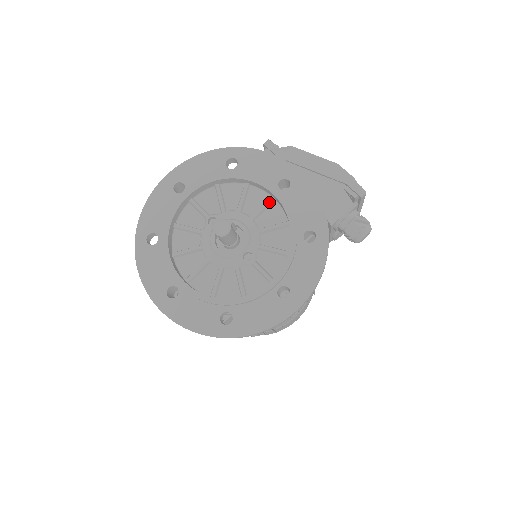
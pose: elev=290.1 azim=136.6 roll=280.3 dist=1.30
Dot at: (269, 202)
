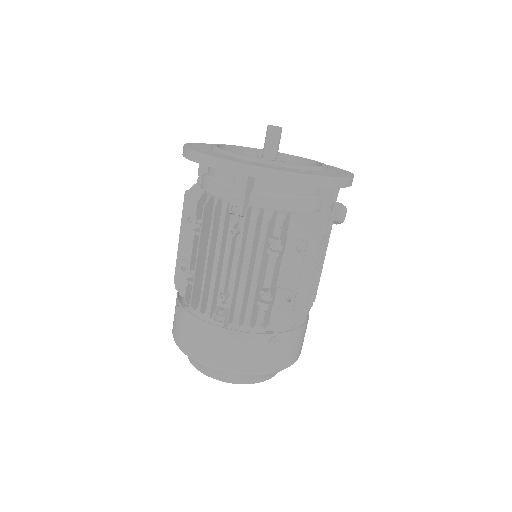
Dot at: (282, 161)
